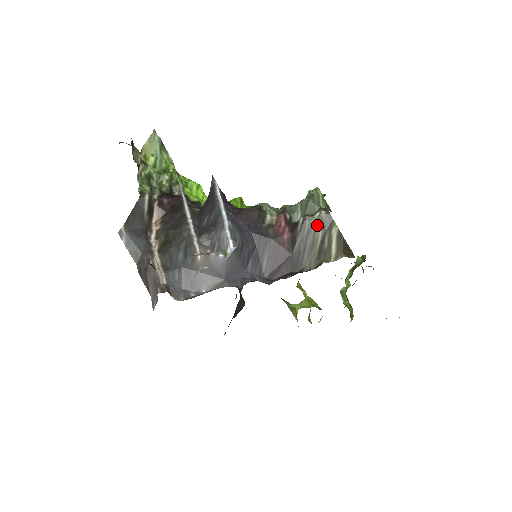
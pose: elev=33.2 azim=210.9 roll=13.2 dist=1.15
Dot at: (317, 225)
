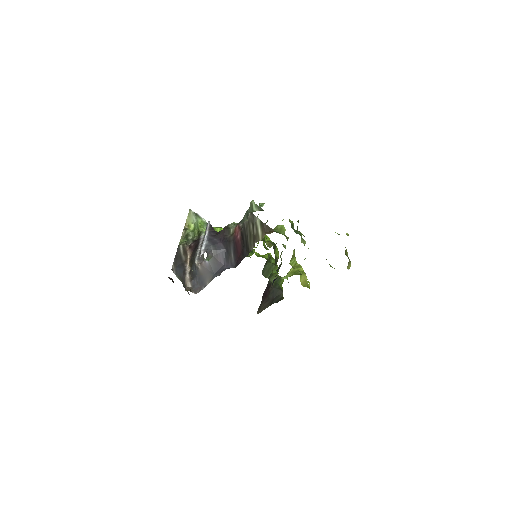
Dot at: (249, 223)
